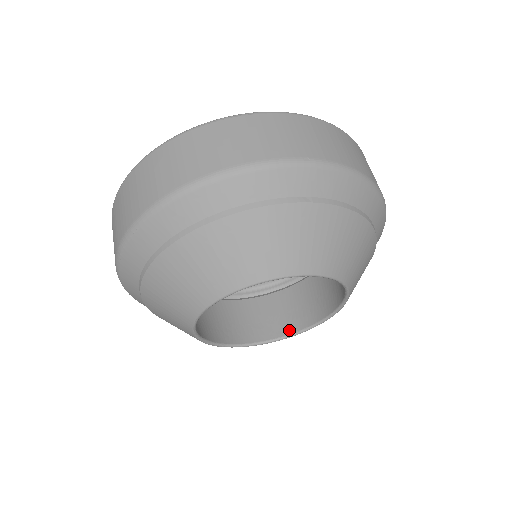
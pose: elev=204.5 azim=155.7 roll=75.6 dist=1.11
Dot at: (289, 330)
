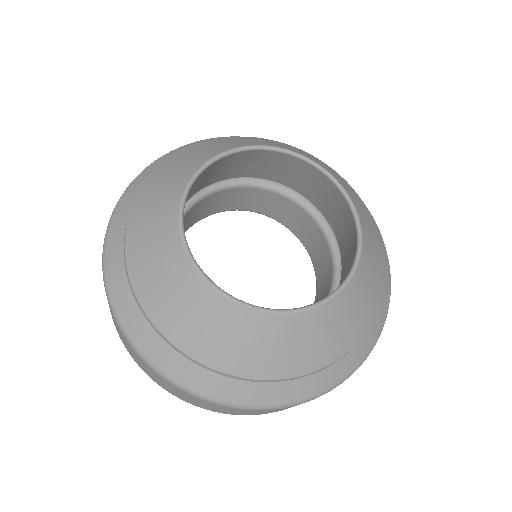
Dot at: (354, 256)
